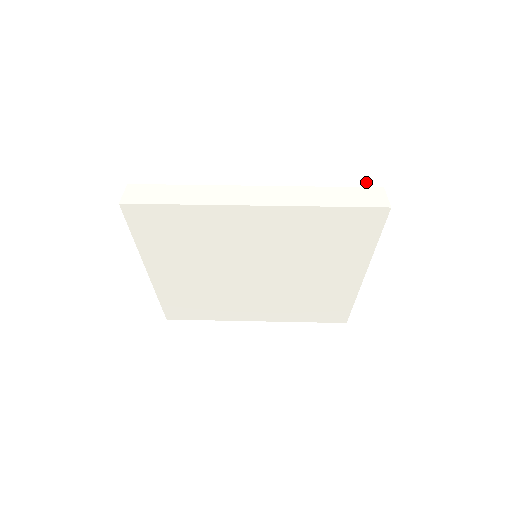
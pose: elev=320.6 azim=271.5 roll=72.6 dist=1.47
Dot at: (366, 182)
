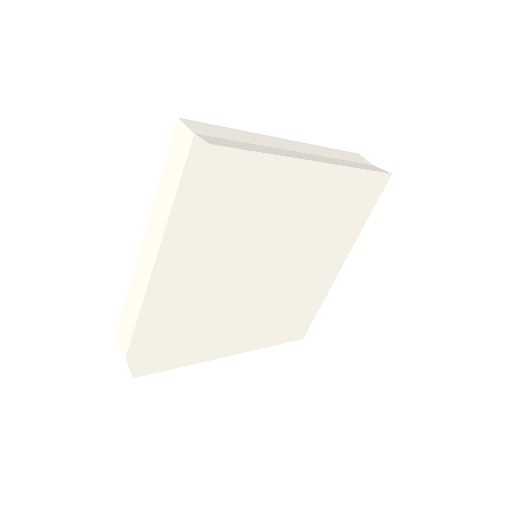
Dot at: (361, 161)
